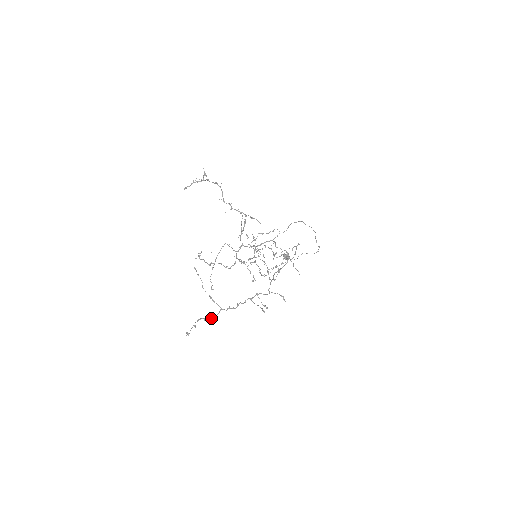
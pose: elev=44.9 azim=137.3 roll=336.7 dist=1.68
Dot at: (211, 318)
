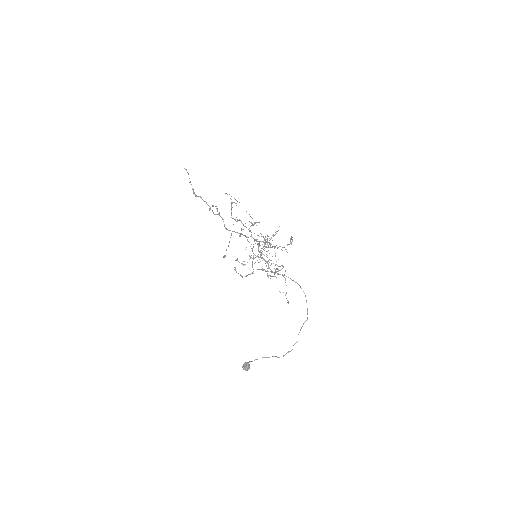
Dot at: (201, 197)
